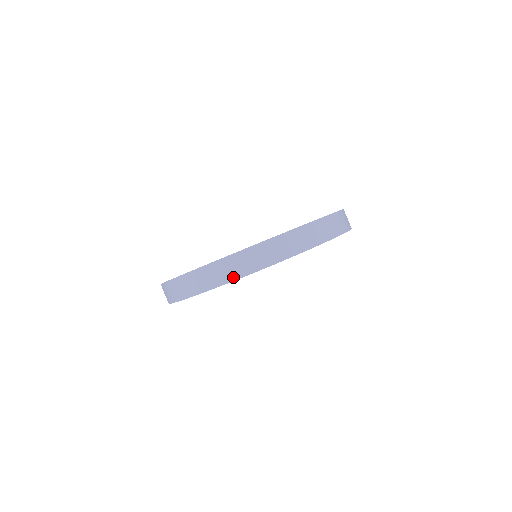
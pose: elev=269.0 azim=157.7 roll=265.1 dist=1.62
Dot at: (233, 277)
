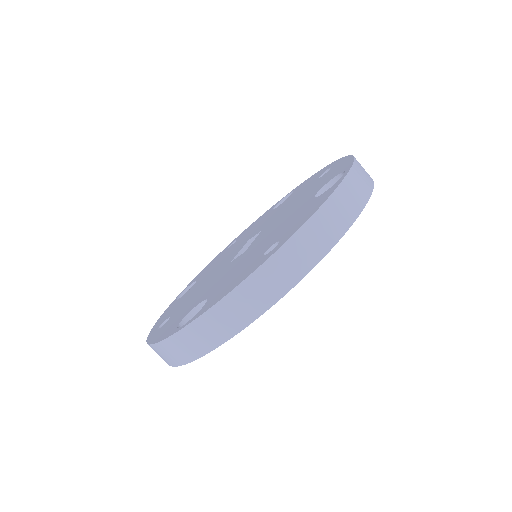
Dot at: (175, 363)
